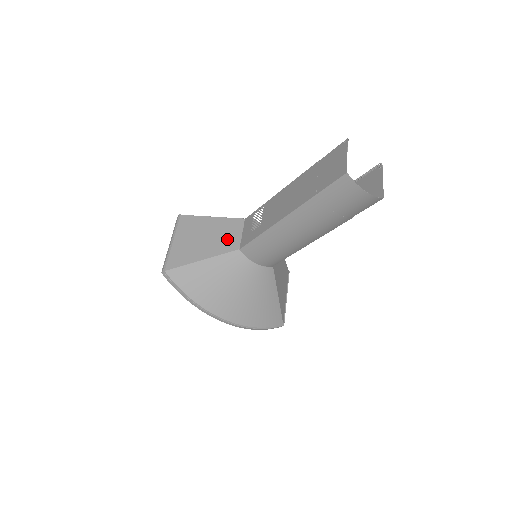
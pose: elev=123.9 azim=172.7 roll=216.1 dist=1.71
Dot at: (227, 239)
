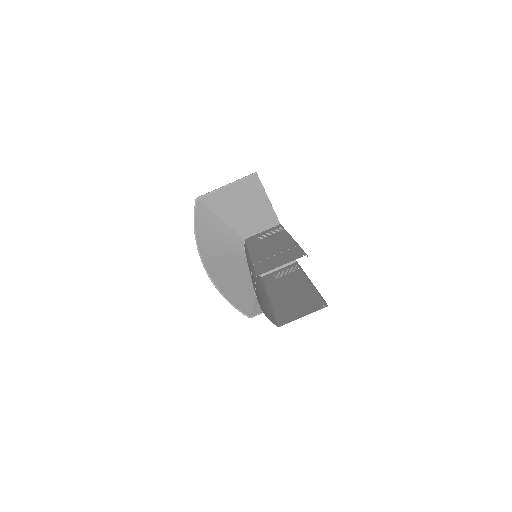
Dot at: (250, 223)
